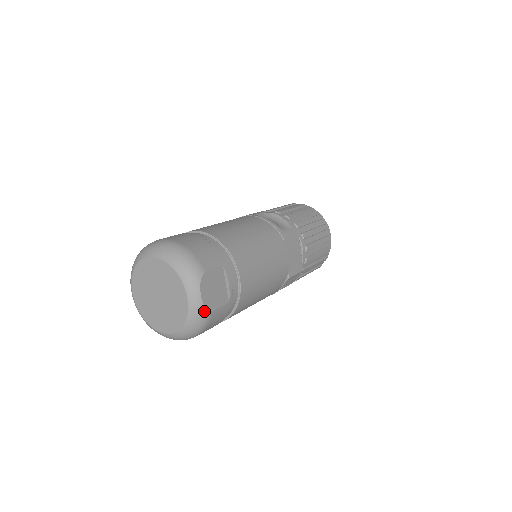
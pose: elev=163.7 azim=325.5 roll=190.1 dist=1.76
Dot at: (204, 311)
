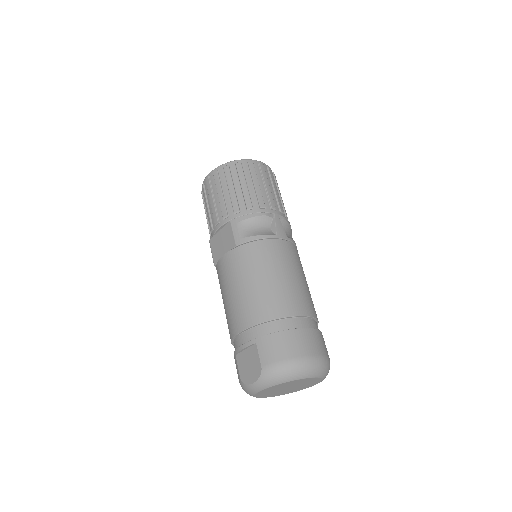
Dot at: occluded
